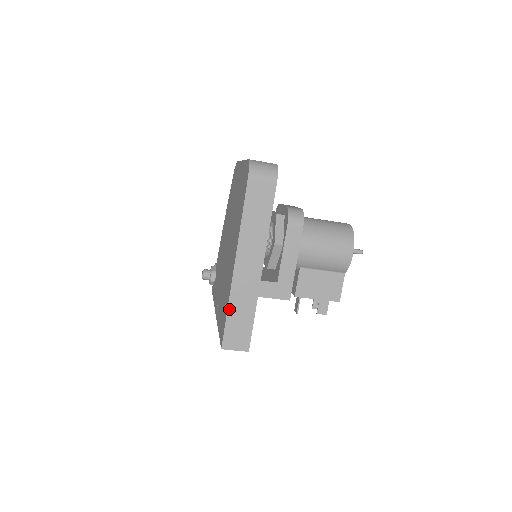
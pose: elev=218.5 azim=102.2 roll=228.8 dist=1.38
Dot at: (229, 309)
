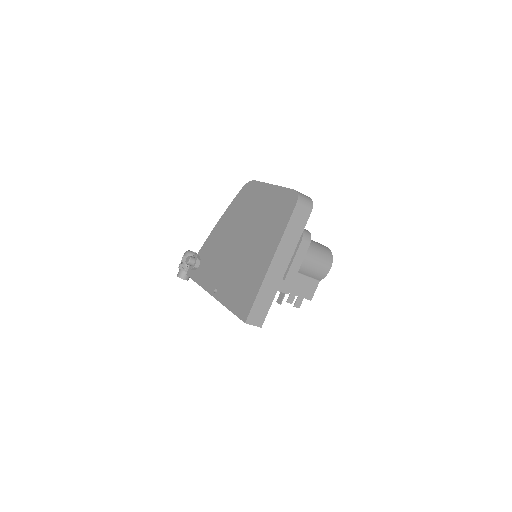
Dot at: (258, 294)
